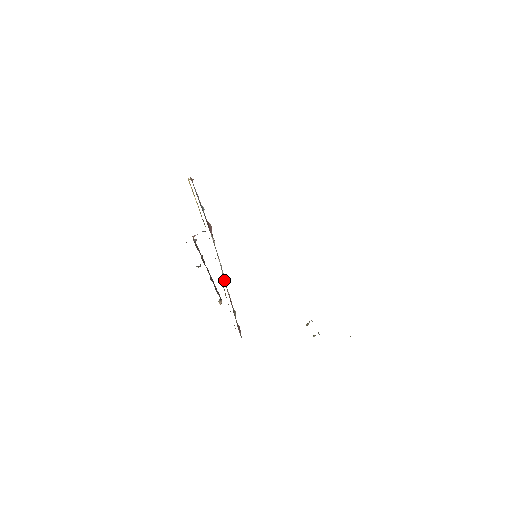
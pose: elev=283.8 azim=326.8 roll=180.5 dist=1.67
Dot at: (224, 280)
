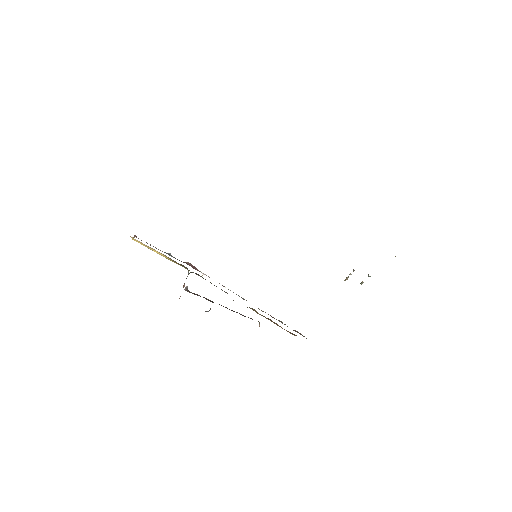
Dot at: occluded
